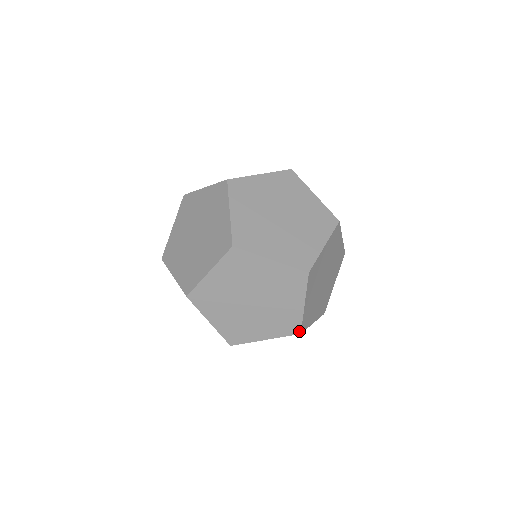
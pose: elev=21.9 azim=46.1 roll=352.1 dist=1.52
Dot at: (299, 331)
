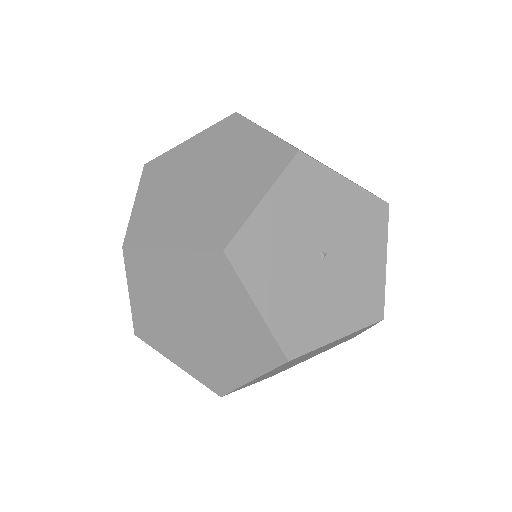
Dot at: (293, 150)
